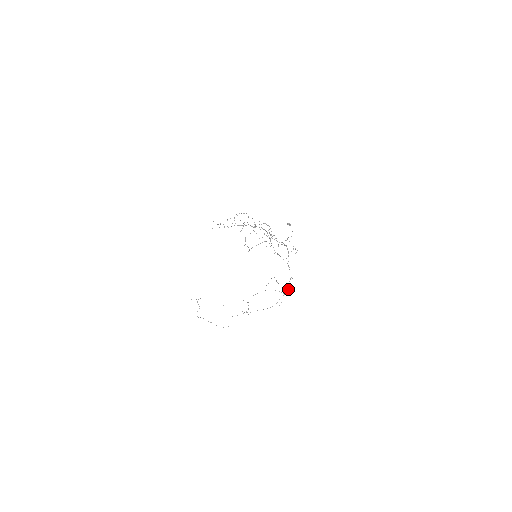
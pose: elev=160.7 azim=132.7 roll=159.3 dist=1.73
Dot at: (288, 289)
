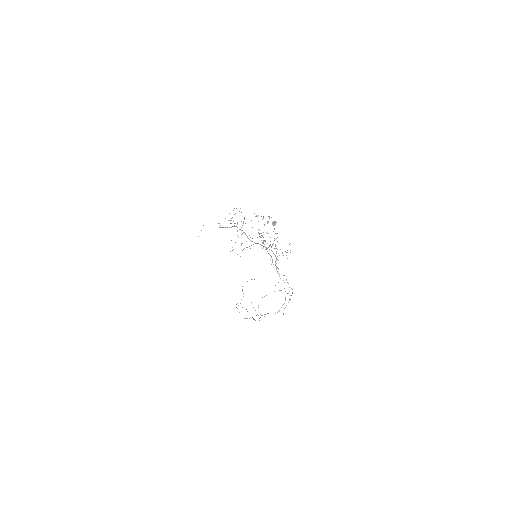
Dot at: occluded
